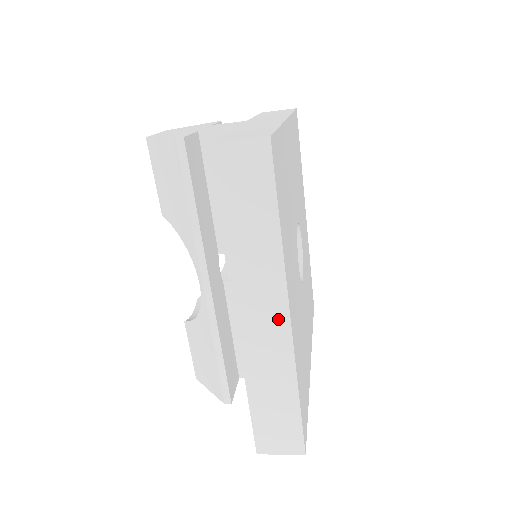
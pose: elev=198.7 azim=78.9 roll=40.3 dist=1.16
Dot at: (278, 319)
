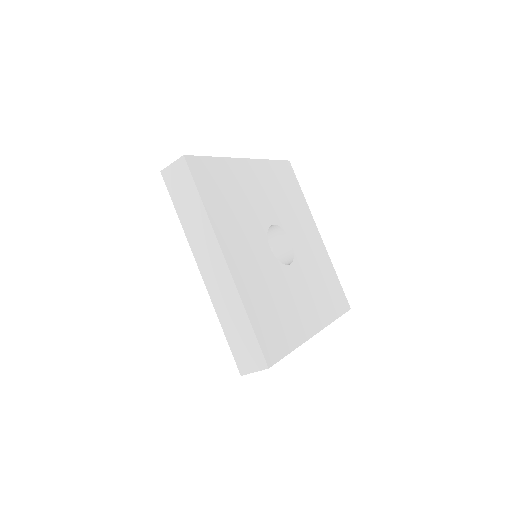
Dot at: (220, 263)
